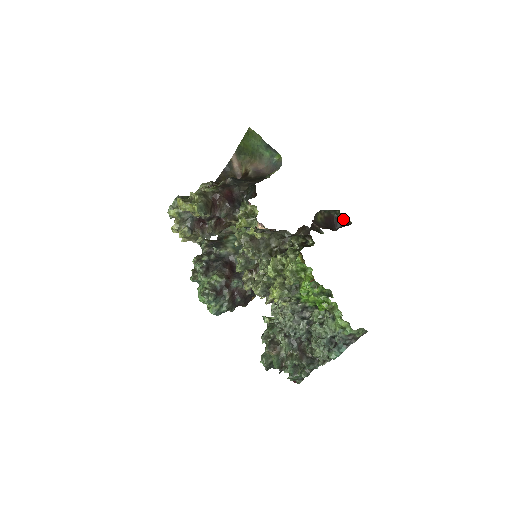
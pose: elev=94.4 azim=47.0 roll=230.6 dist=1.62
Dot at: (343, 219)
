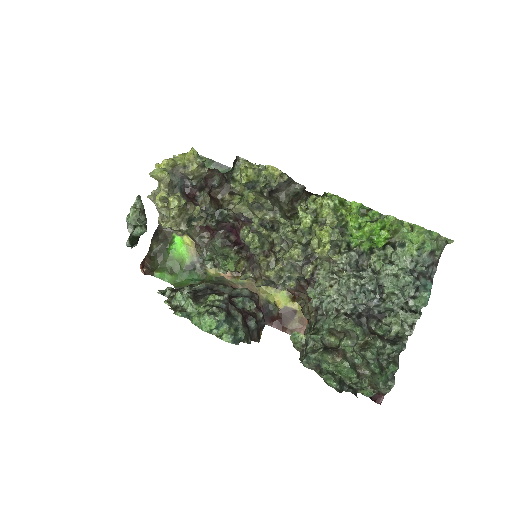
Dot at: occluded
